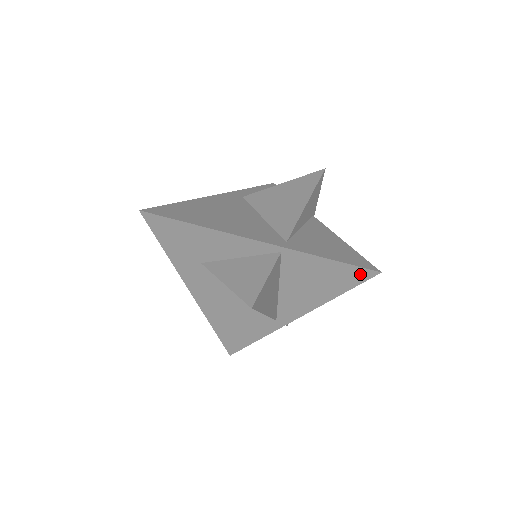
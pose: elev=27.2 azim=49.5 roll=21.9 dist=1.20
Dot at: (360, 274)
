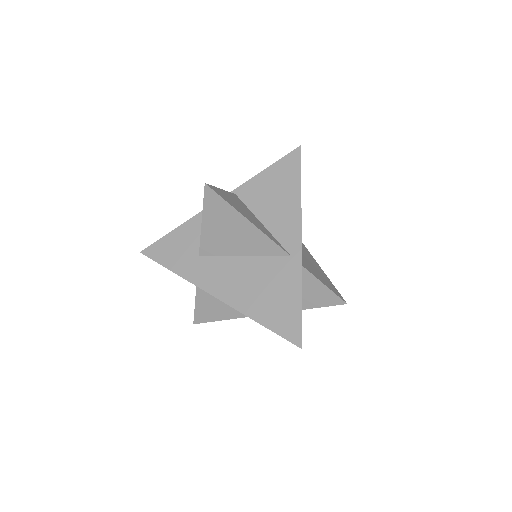
Dot at: (292, 159)
